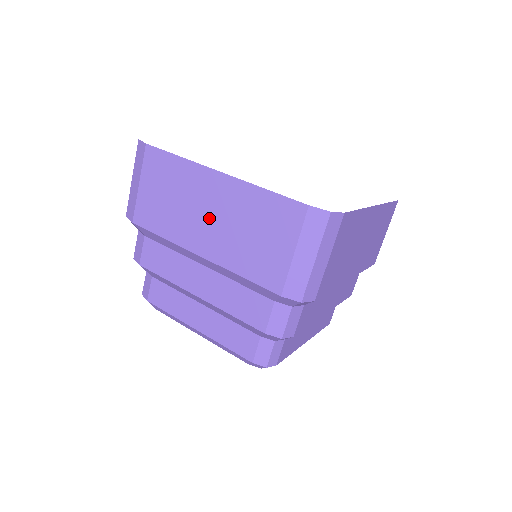
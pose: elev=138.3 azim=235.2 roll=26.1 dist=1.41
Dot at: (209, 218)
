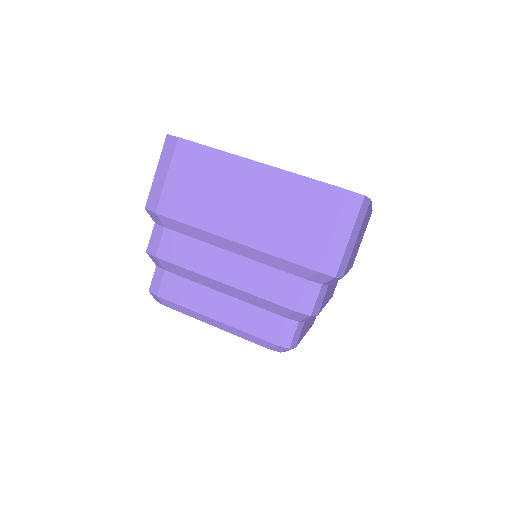
Dot at: (245, 205)
